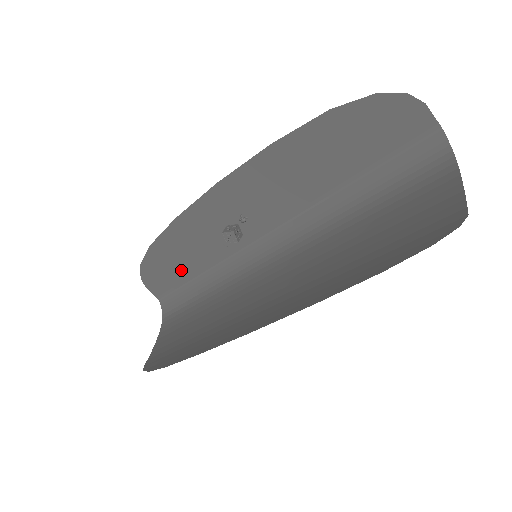
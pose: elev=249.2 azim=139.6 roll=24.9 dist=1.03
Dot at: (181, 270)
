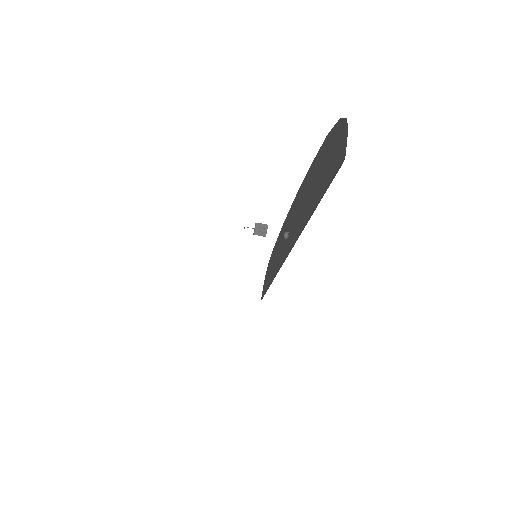
Dot at: (270, 277)
